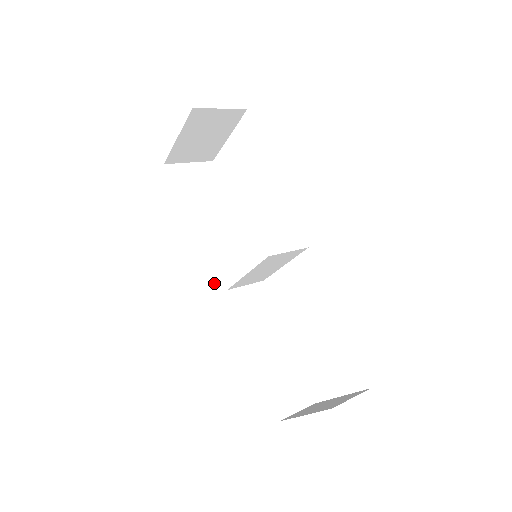
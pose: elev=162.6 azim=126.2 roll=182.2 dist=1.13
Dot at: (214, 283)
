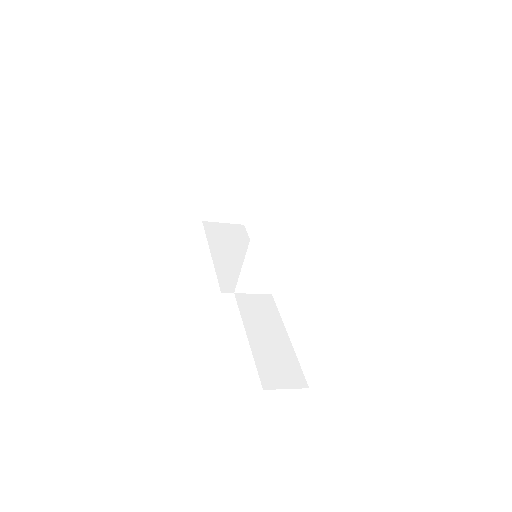
Dot at: (223, 287)
